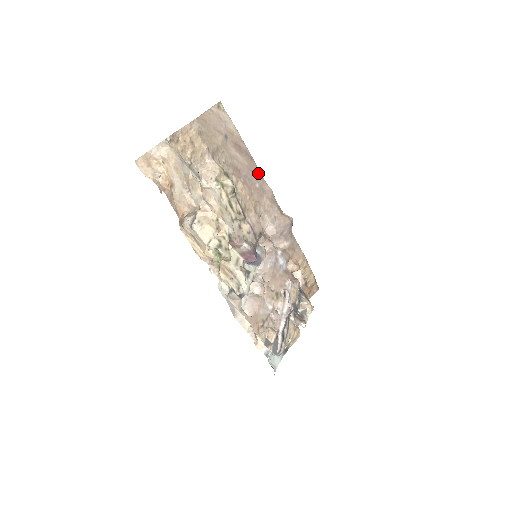
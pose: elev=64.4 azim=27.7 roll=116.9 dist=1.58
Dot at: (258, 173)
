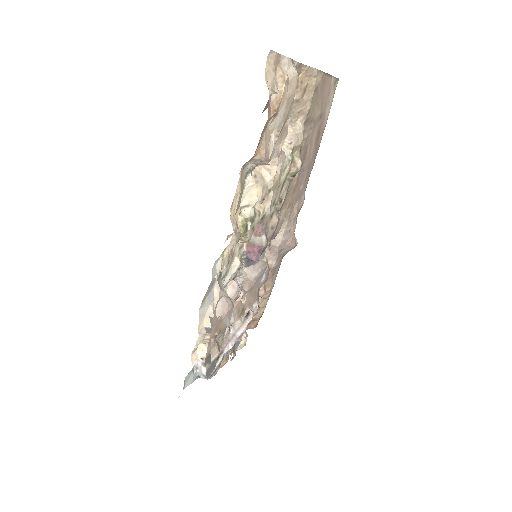
Dot at: (308, 176)
